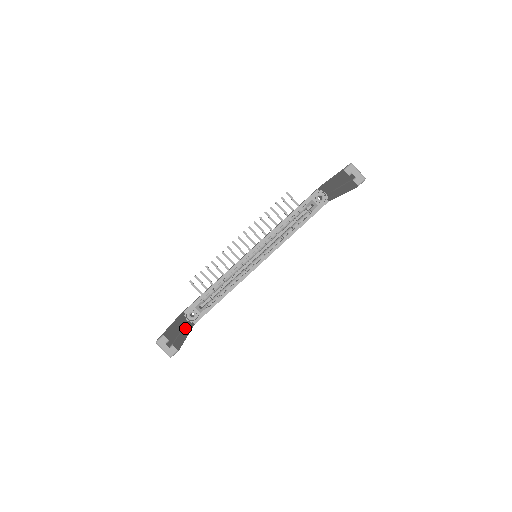
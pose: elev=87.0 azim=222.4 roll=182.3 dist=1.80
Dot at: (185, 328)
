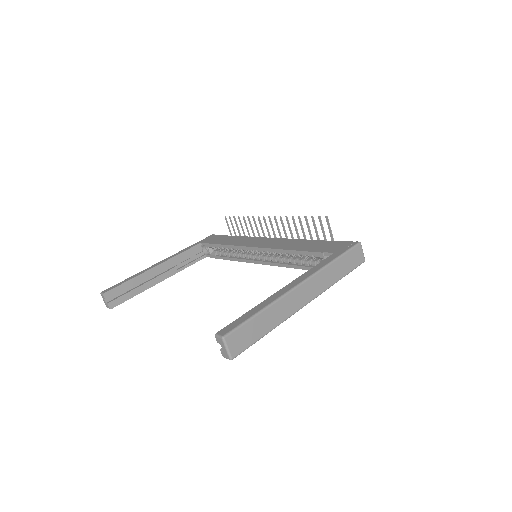
Dot at: (170, 271)
